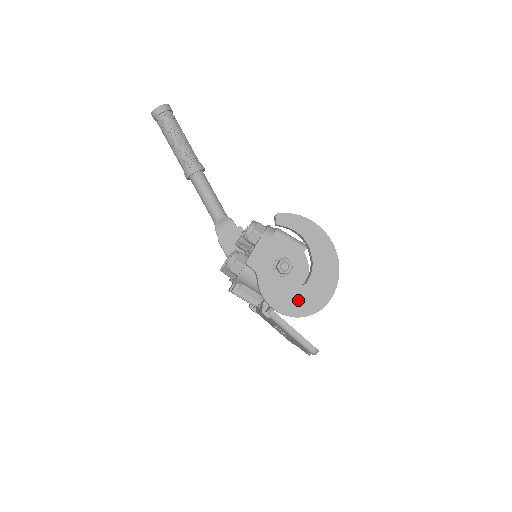
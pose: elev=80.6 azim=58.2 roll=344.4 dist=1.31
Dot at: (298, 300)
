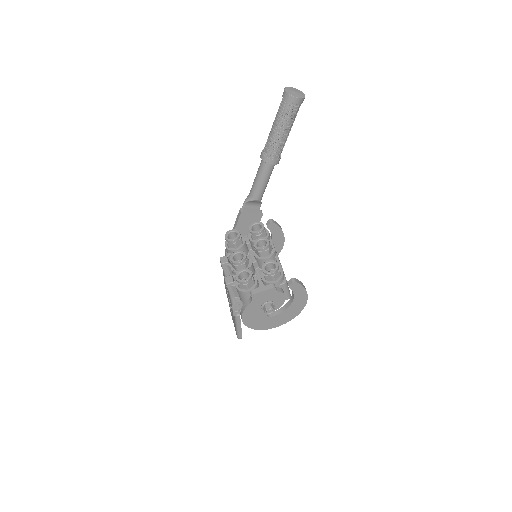
Dot at: (258, 322)
